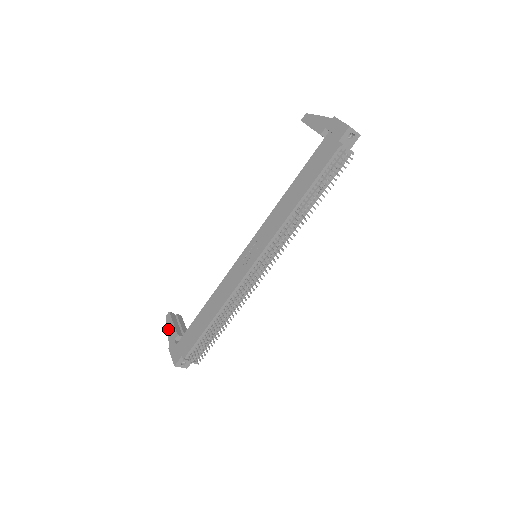
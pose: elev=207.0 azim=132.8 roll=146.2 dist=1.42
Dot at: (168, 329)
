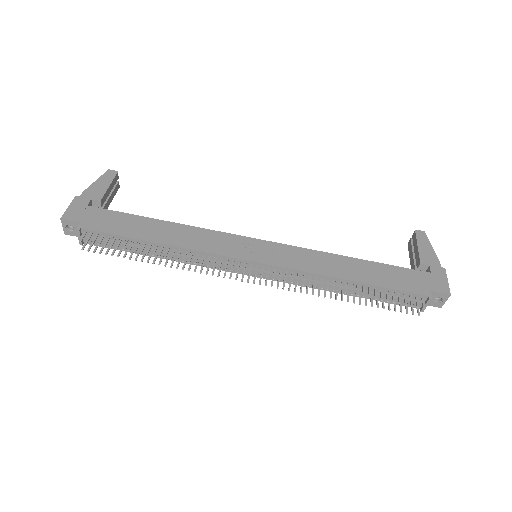
Dot at: (98, 182)
